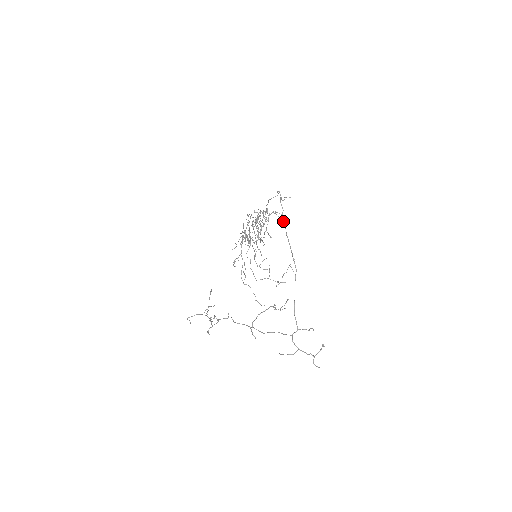
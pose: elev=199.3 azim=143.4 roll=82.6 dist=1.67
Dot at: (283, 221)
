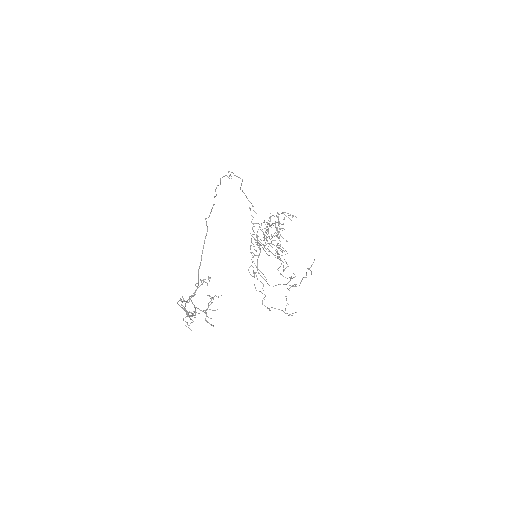
Dot at: occluded
